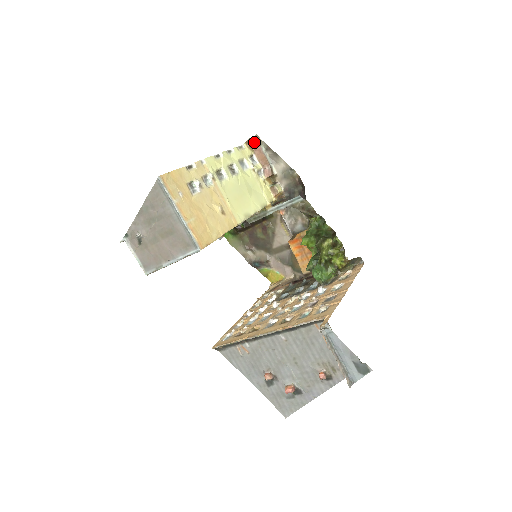
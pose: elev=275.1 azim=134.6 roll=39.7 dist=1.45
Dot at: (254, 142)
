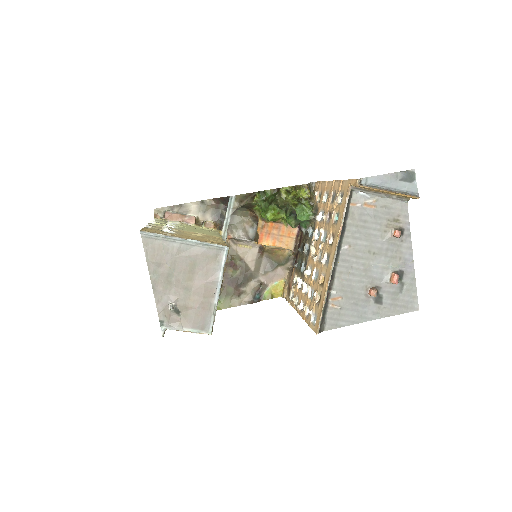
Dot at: occluded
